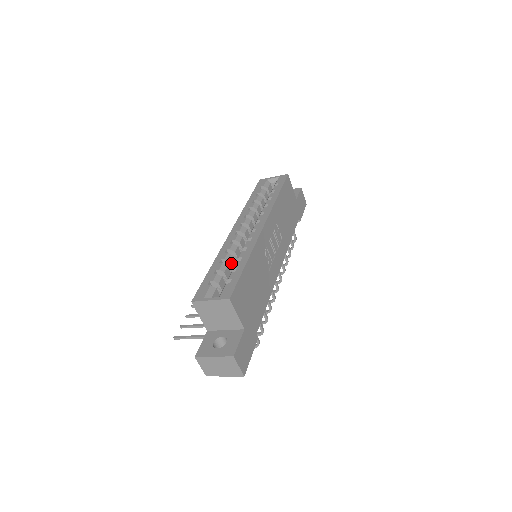
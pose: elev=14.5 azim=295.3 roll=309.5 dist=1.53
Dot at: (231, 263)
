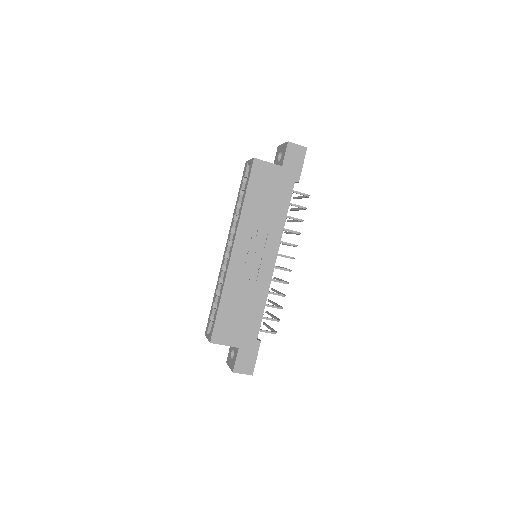
Dot at: occluded
